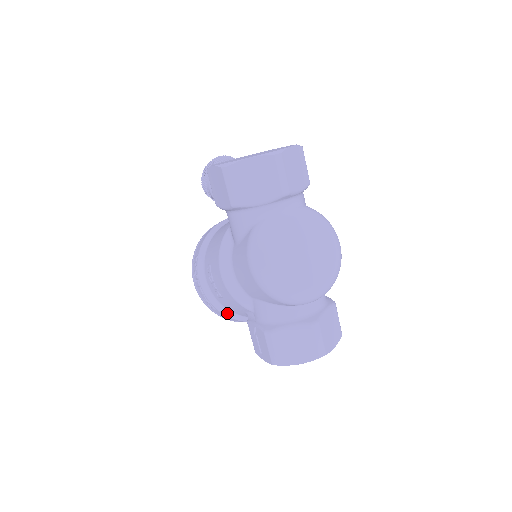
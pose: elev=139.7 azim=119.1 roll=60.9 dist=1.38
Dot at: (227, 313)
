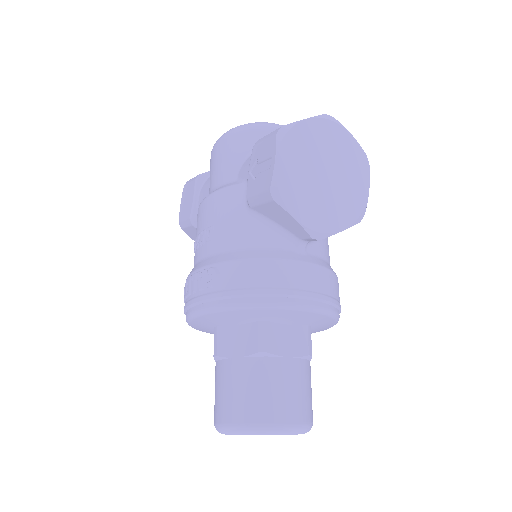
Dot at: (233, 256)
